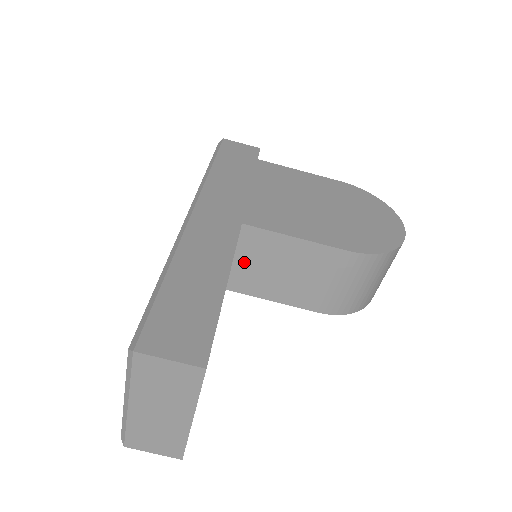
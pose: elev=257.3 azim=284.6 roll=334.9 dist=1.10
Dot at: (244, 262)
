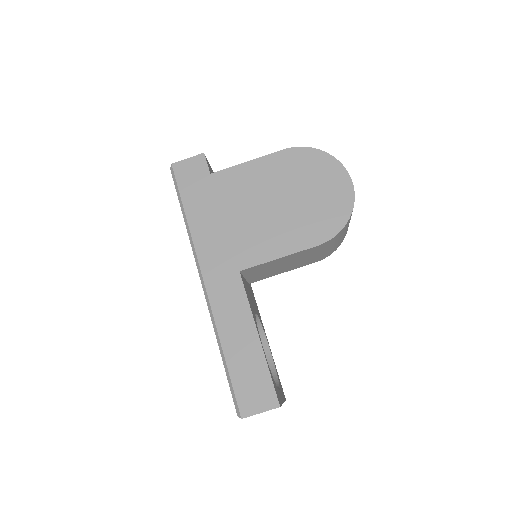
Dot at: (253, 275)
